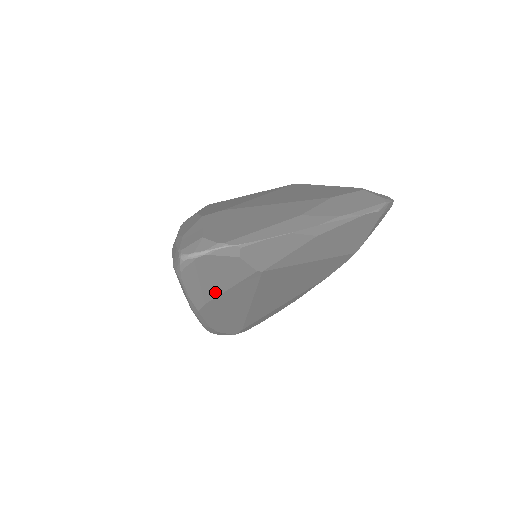
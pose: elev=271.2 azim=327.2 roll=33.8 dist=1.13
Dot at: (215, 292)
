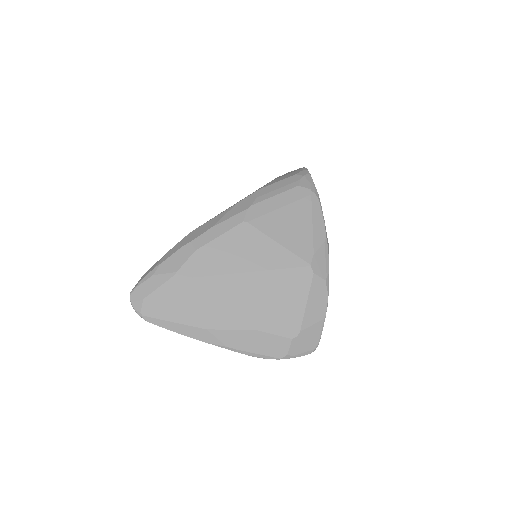
Dot at: occluded
